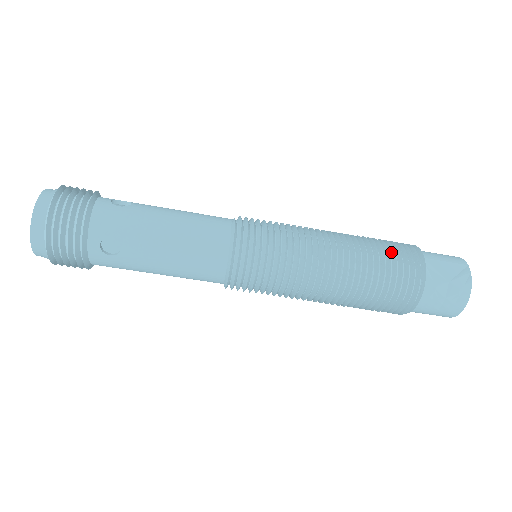
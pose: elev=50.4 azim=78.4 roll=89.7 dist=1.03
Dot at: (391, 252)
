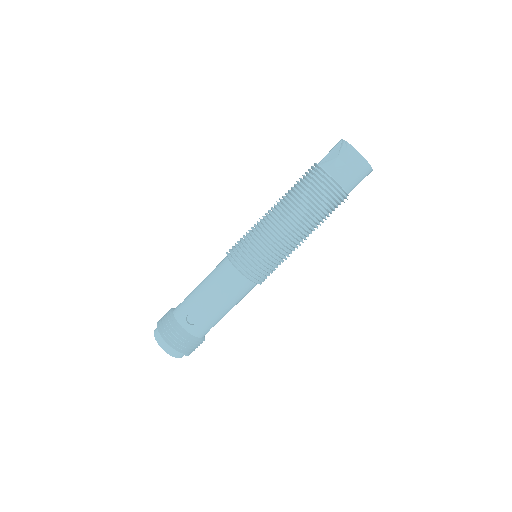
Dot at: (300, 181)
